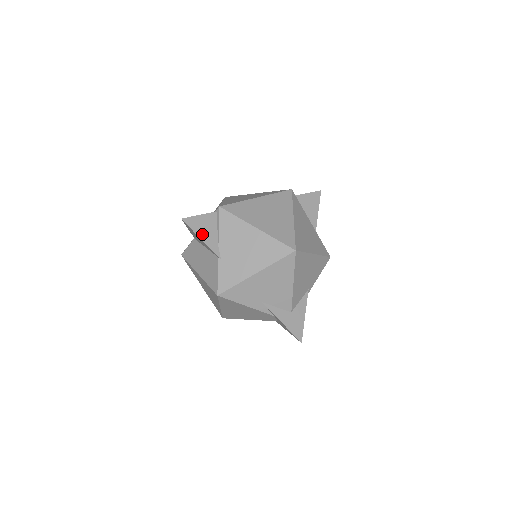
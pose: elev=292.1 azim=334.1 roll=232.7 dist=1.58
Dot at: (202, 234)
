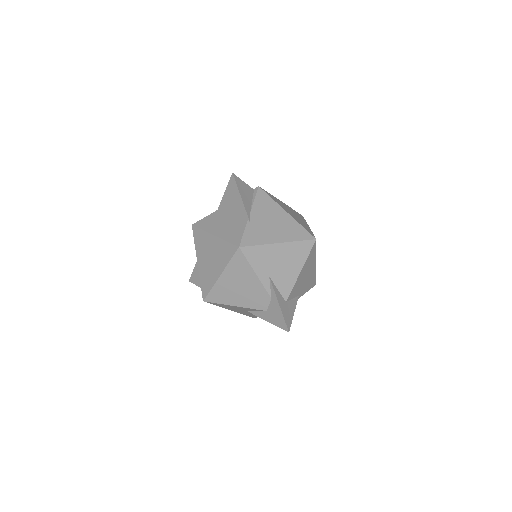
Dot at: (242, 194)
